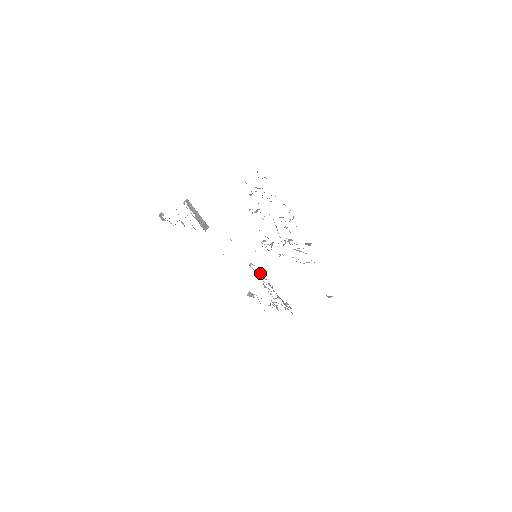
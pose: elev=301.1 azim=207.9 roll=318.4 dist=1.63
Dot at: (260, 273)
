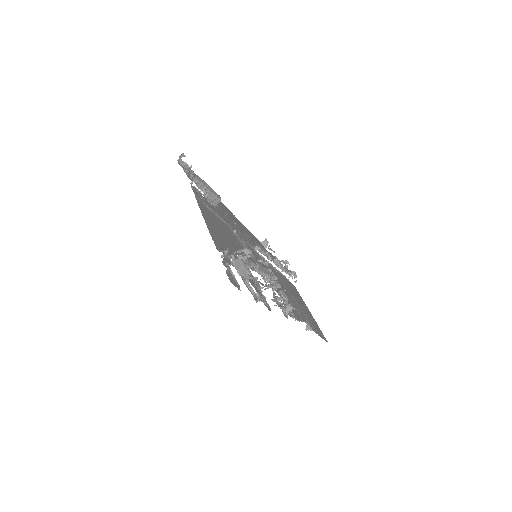
Dot at: (265, 255)
